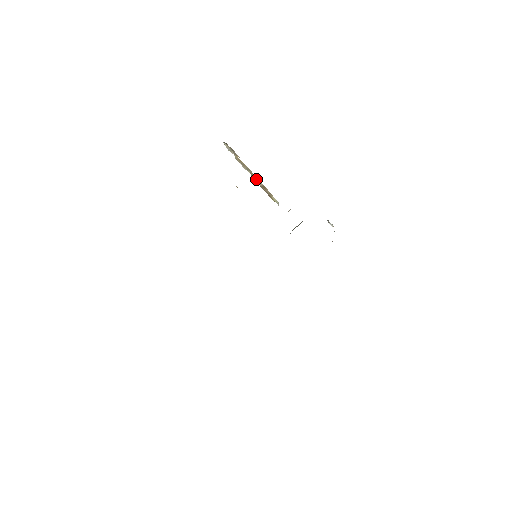
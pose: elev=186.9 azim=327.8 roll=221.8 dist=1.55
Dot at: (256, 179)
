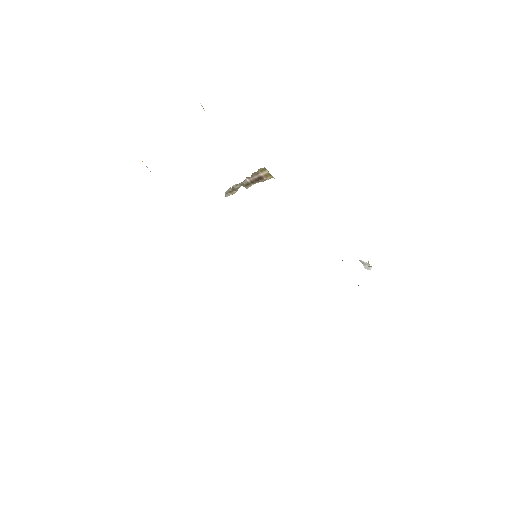
Dot at: (247, 177)
